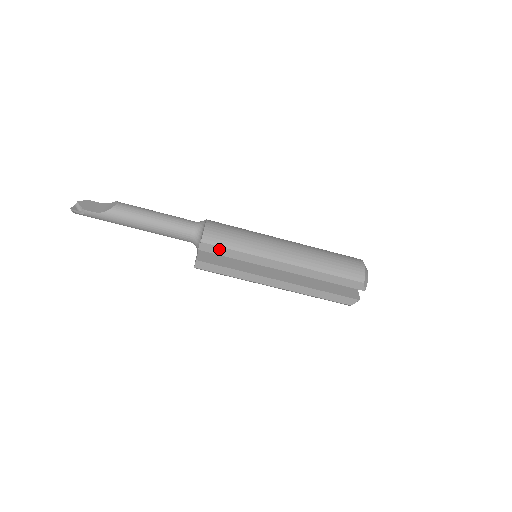
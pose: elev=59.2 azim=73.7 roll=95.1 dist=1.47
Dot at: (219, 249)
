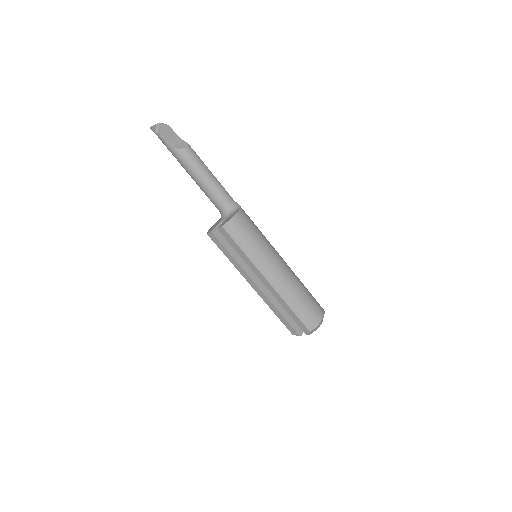
Dot at: (231, 239)
